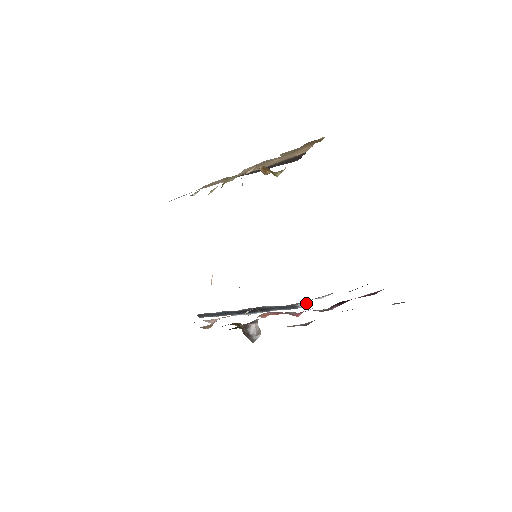
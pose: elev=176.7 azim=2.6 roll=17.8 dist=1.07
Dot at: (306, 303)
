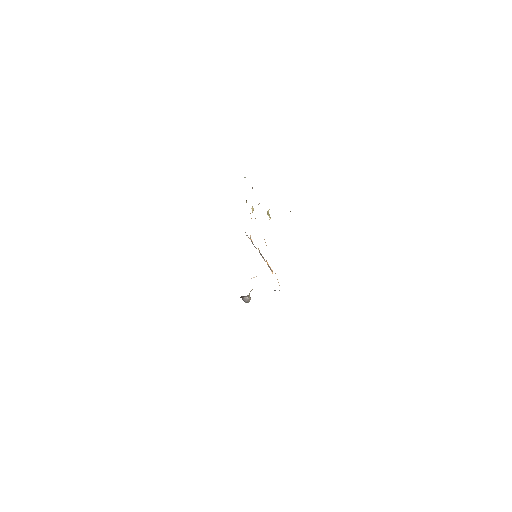
Dot at: occluded
